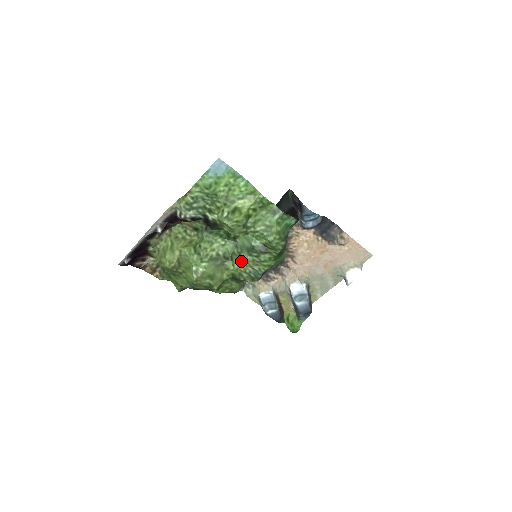
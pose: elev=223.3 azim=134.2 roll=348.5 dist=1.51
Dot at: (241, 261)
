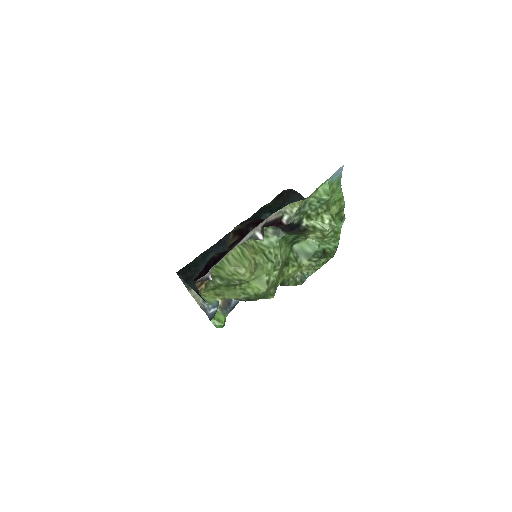
Dot at: (297, 266)
